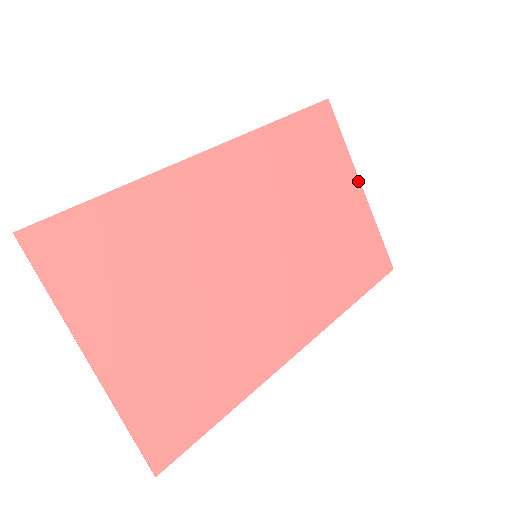
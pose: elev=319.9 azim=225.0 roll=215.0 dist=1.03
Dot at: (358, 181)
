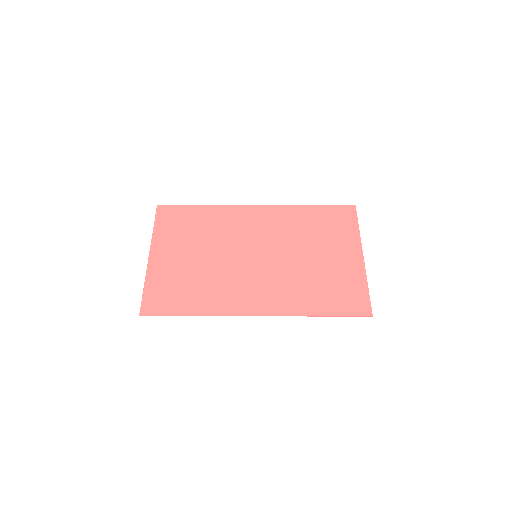
Dot at: (361, 251)
